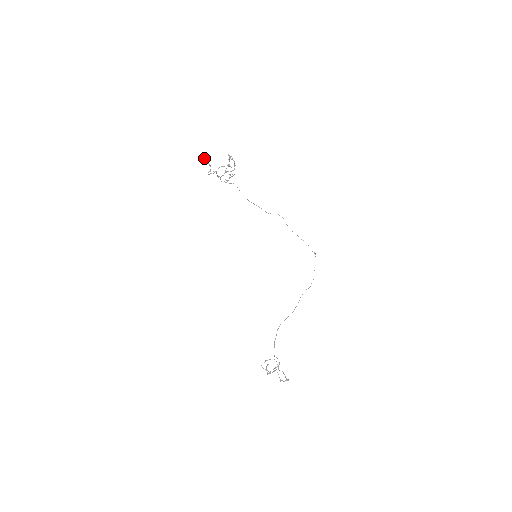
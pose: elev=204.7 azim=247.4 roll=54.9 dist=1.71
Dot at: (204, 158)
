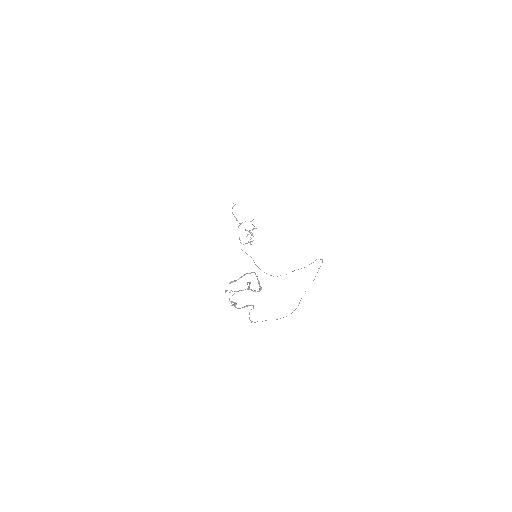
Dot at: occluded
